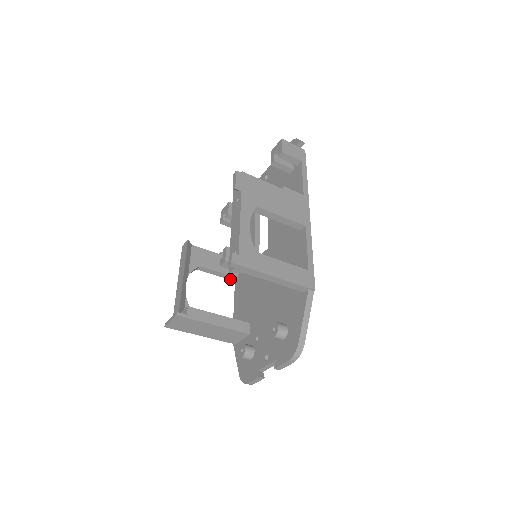
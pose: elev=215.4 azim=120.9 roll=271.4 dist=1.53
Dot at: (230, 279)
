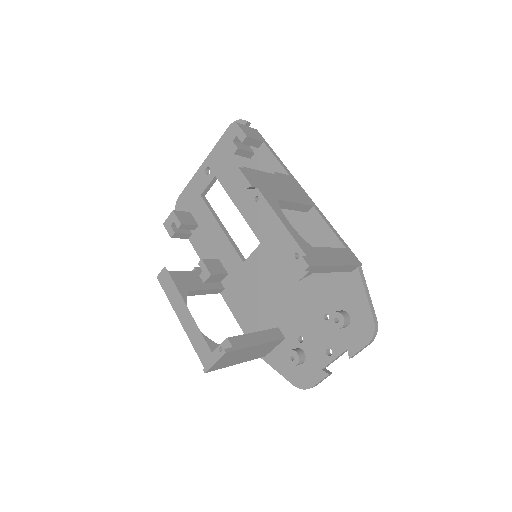
Dot at: (216, 293)
